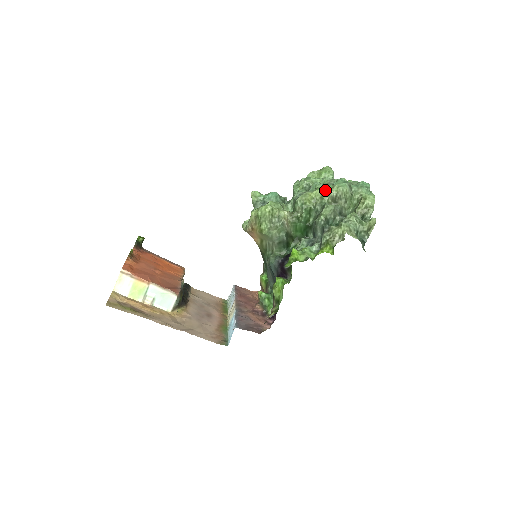
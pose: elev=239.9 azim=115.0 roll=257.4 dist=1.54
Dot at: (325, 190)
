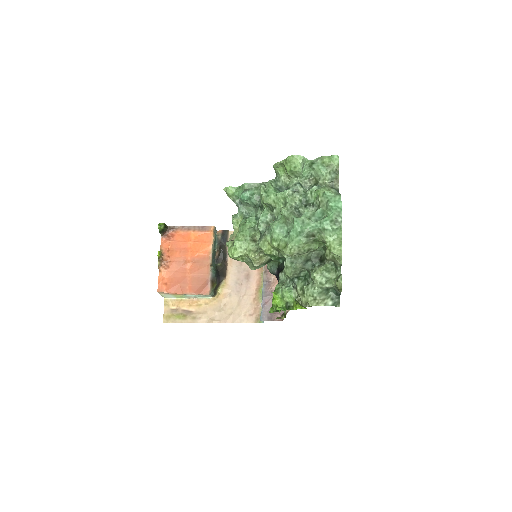
Dot at: (279, 247)
